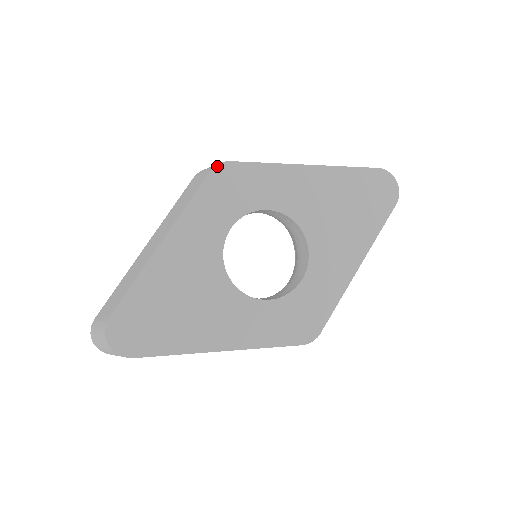
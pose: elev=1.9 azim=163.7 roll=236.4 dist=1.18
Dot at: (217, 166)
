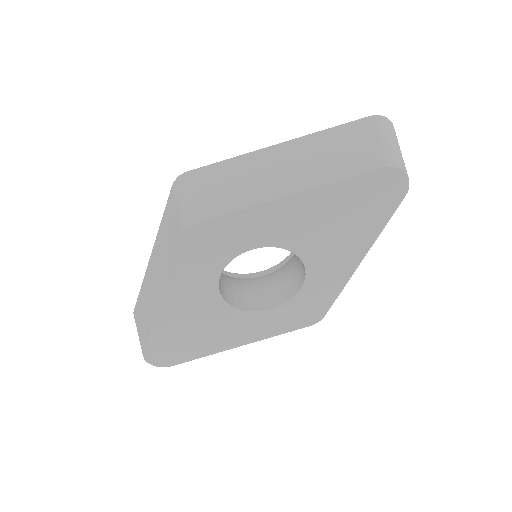
Dot at: (188, 231)
